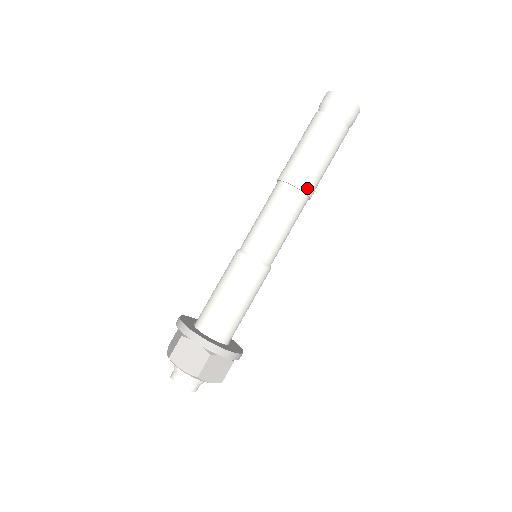
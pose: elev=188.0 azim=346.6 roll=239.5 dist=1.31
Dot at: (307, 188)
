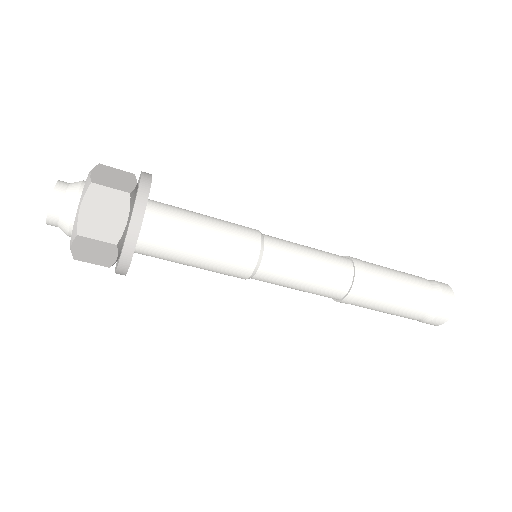
Dot at: (360, 278)
